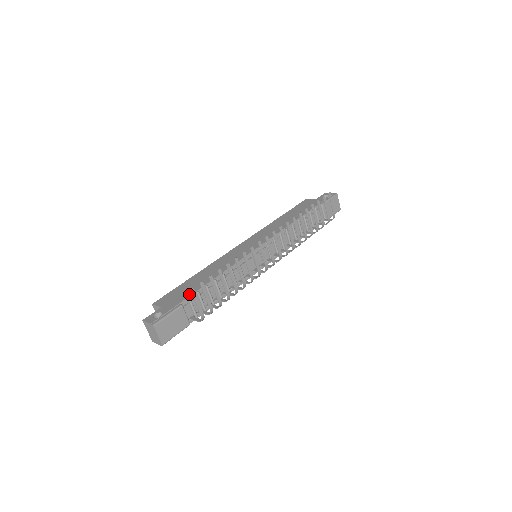
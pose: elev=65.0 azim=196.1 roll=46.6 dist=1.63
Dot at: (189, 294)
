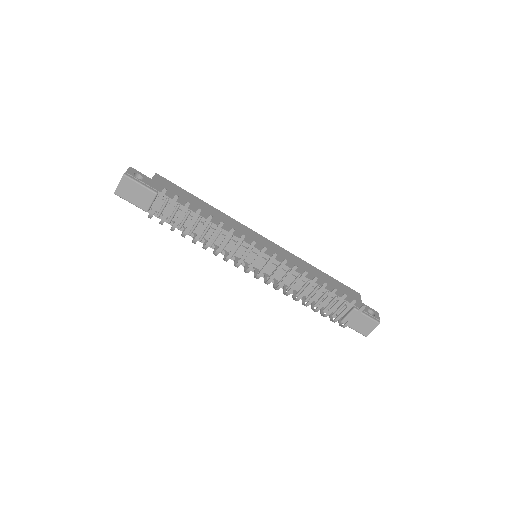
Dot at: occluded
